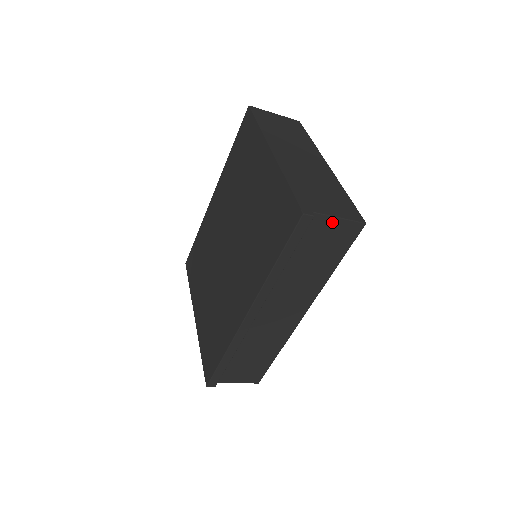
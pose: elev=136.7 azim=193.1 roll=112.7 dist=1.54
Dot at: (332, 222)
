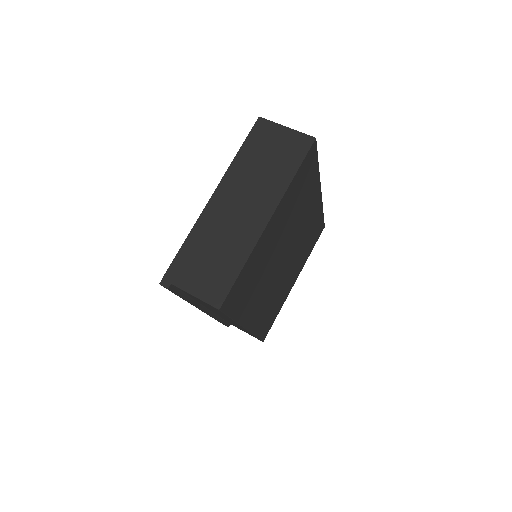
Dot at: (192, 295)
